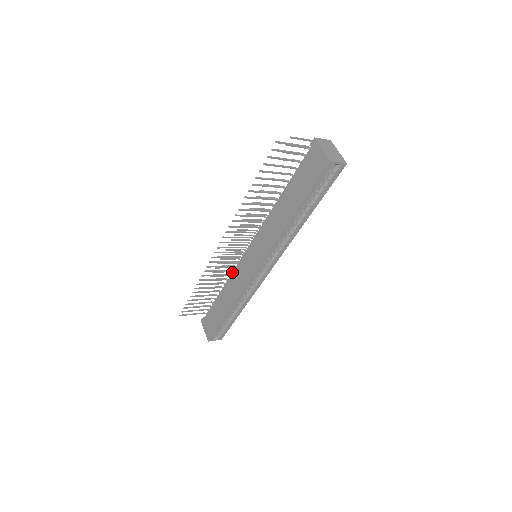
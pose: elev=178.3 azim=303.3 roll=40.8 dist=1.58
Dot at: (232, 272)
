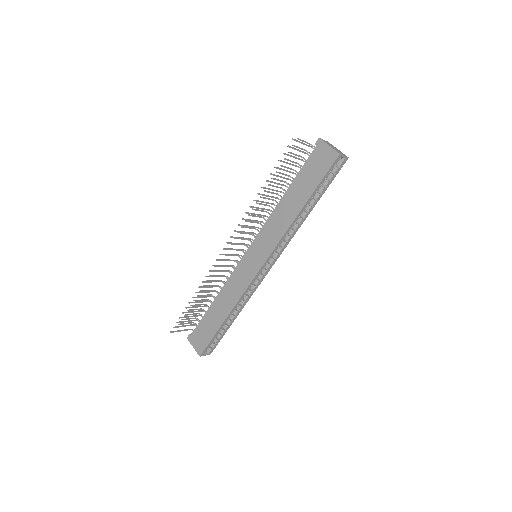
Dot at: (229, 277)
